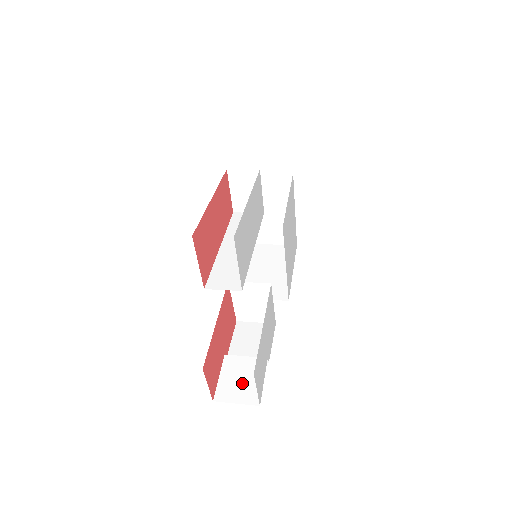
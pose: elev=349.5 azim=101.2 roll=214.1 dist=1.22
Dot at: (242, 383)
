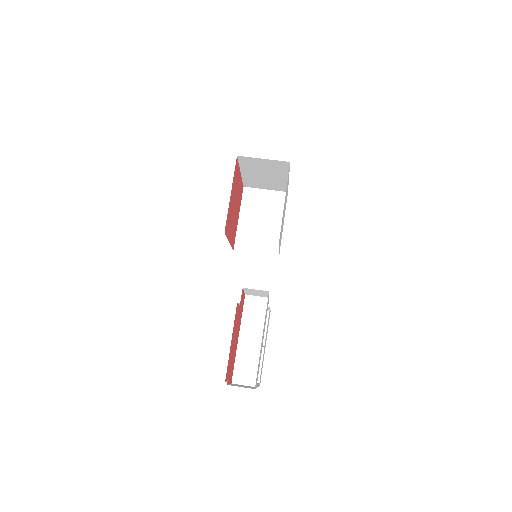
Dot at: occluded
